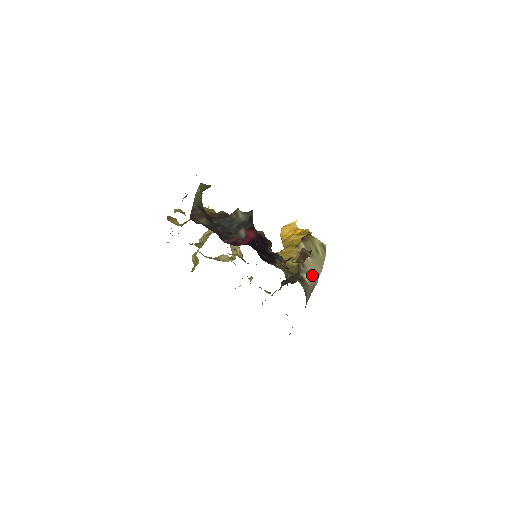
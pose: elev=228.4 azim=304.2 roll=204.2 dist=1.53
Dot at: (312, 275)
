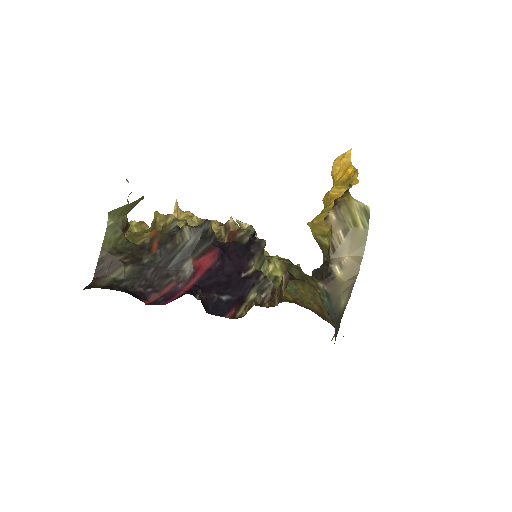
Dot at: (348, 264)
